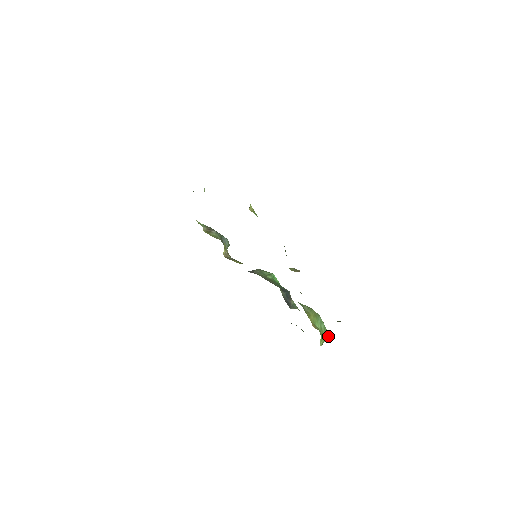
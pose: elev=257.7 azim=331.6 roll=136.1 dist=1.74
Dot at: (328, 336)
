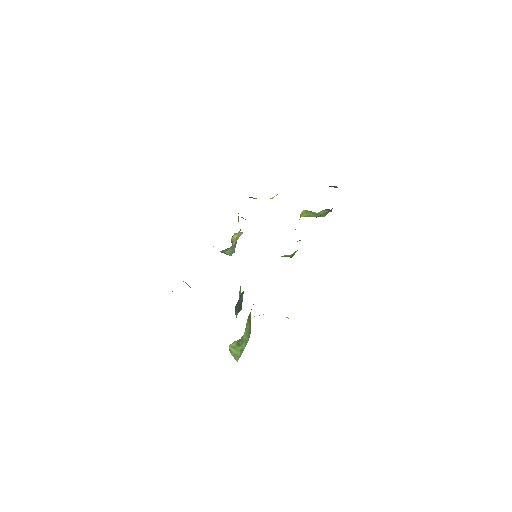
Dot at: (237, 360)
